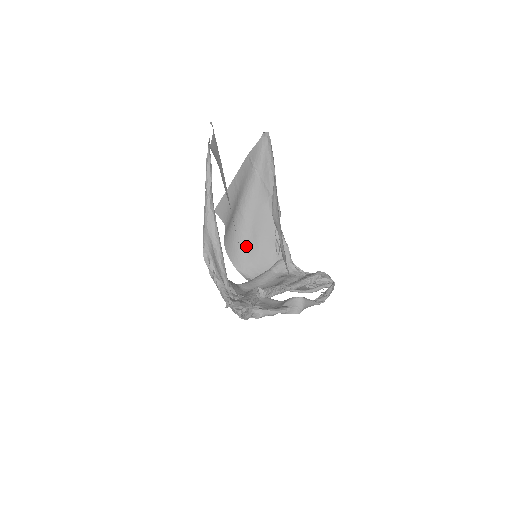
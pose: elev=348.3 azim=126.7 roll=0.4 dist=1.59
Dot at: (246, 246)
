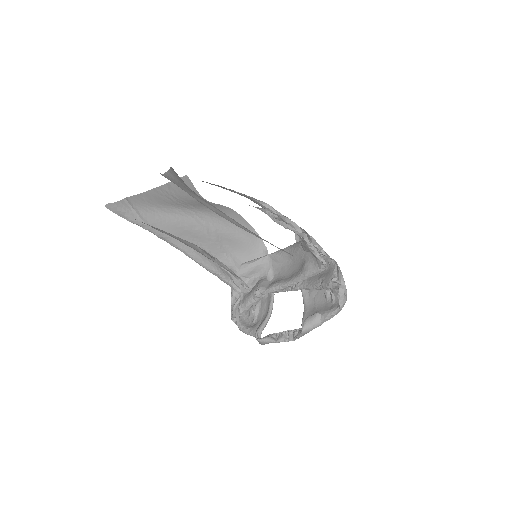
Dot at: occluded
